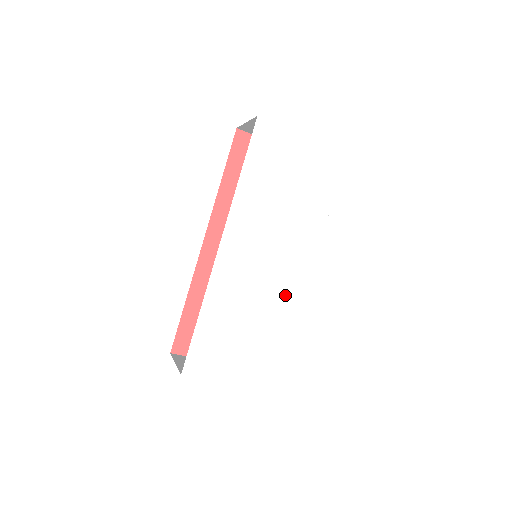
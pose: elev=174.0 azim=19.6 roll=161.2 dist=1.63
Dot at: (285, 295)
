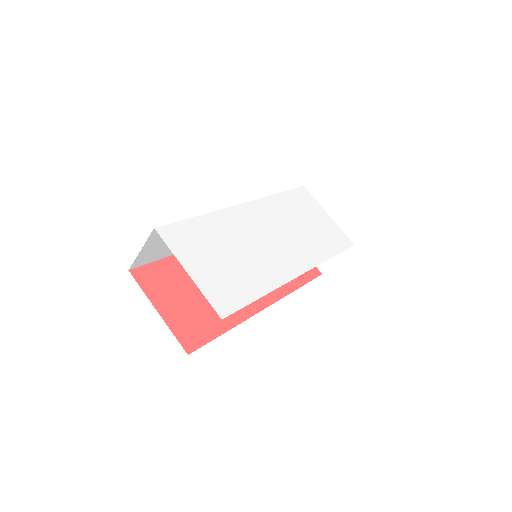
Dot at: (273, 267)
